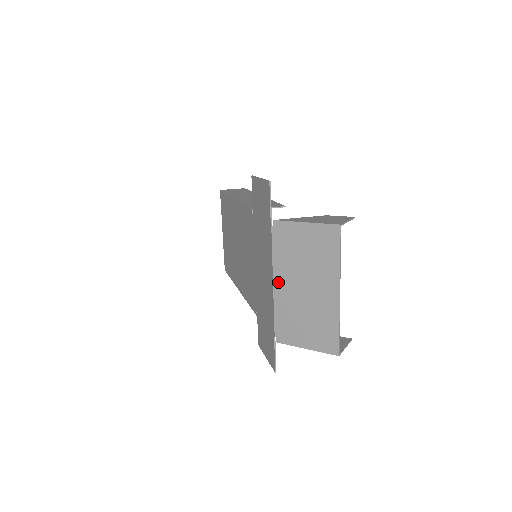
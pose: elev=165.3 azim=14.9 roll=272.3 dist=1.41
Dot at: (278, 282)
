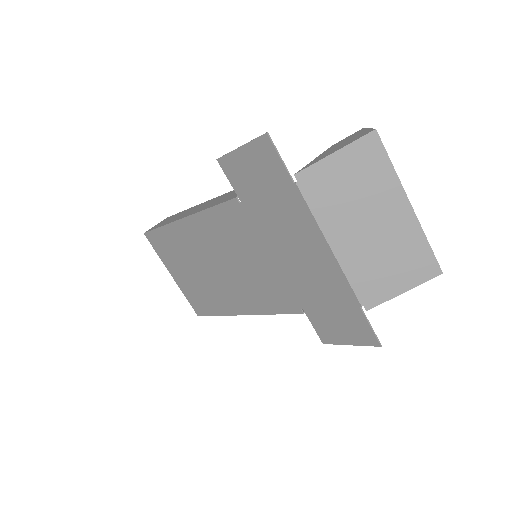
Dot at: (335, 242)
